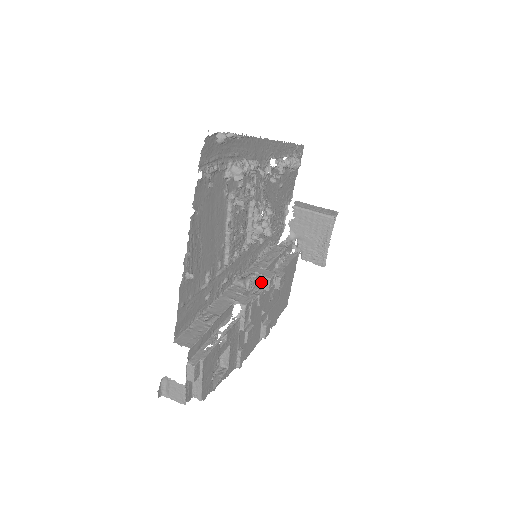
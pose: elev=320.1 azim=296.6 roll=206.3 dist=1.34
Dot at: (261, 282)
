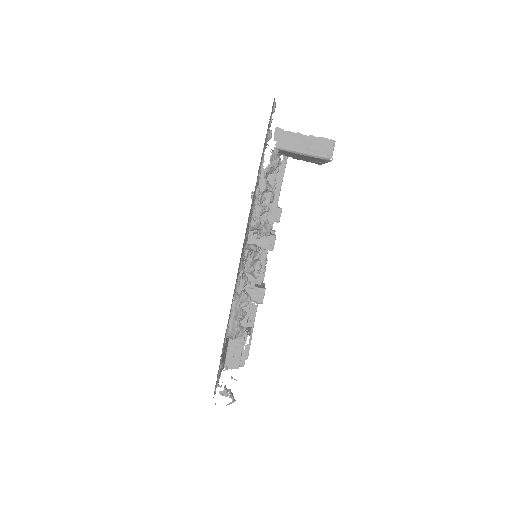
Dot at: occluded
